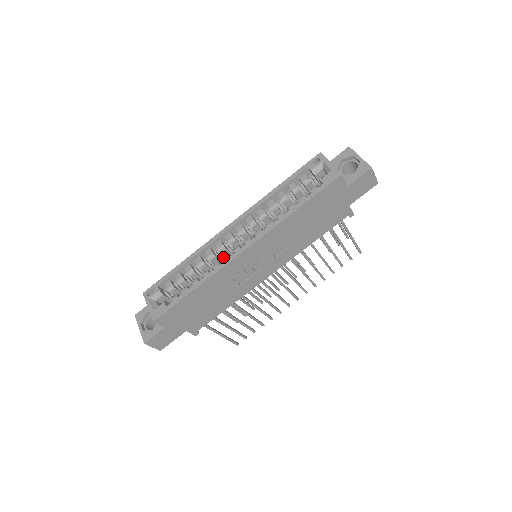
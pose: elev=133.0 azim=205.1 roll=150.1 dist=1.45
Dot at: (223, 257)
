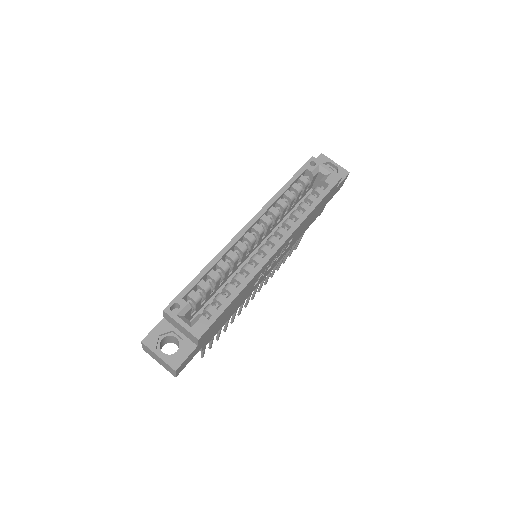
Dot at: (252, 258)
